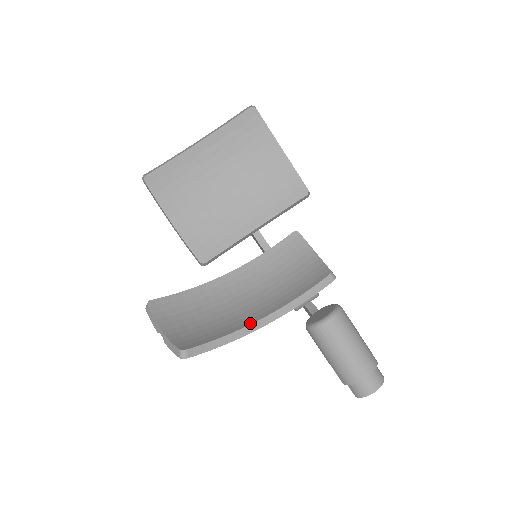
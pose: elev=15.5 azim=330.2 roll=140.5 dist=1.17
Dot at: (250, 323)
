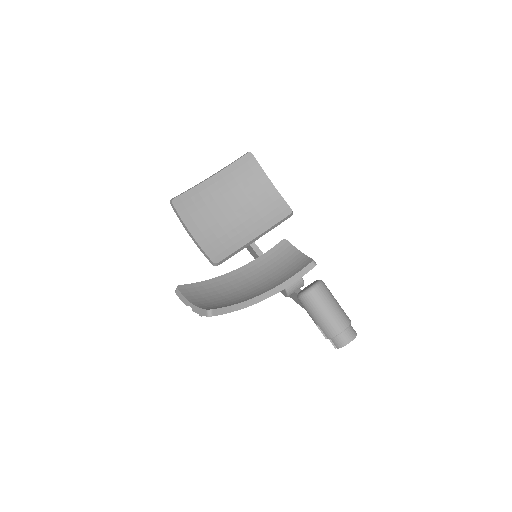
Dot at: (256, 296)
